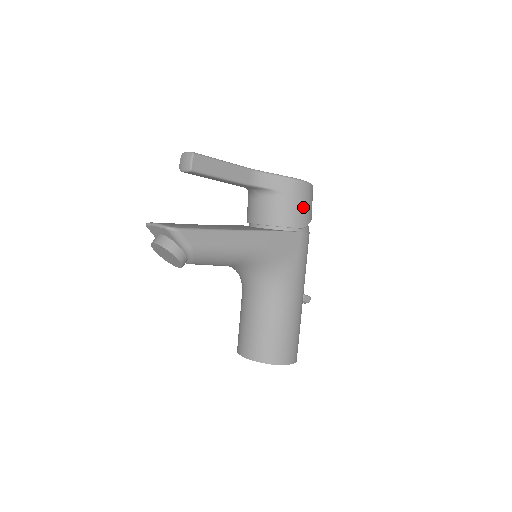
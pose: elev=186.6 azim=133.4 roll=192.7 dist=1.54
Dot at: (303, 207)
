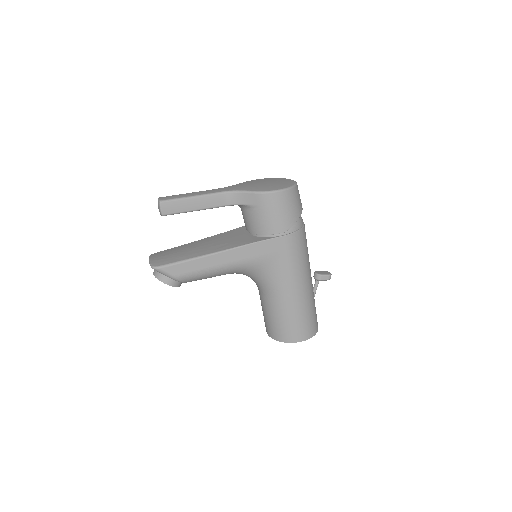
Dot at: (280, 214)
